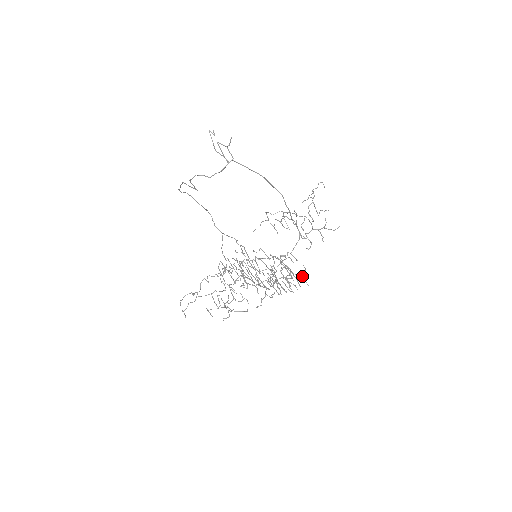
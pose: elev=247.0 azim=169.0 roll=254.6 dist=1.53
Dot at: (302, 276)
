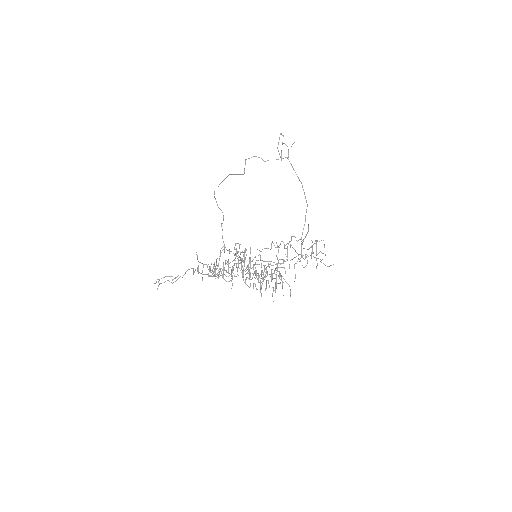
Dot at: (289, 285)
